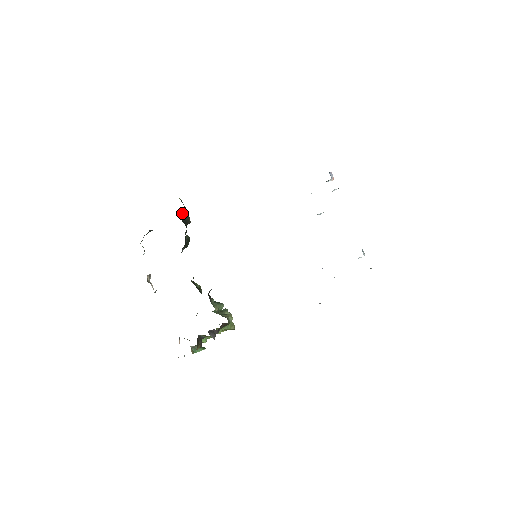
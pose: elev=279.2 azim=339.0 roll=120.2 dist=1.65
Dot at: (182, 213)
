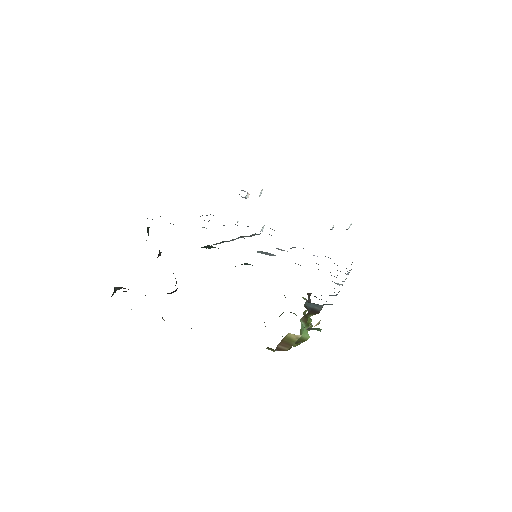
Dot at: (148, 235)
